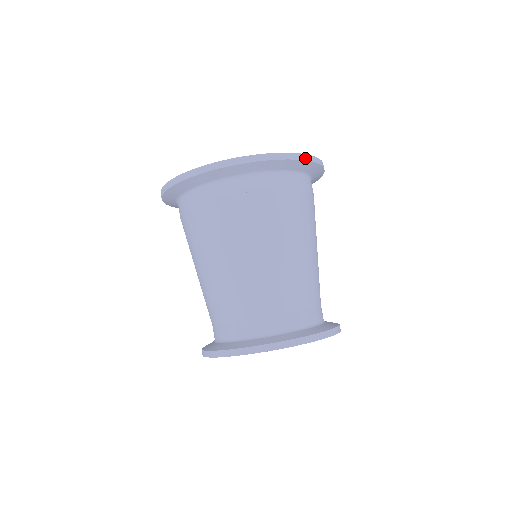
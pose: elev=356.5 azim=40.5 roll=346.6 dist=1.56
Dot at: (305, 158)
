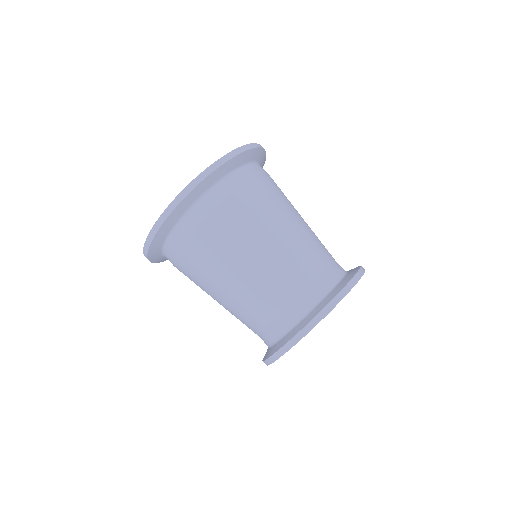
Dot at: occluded
